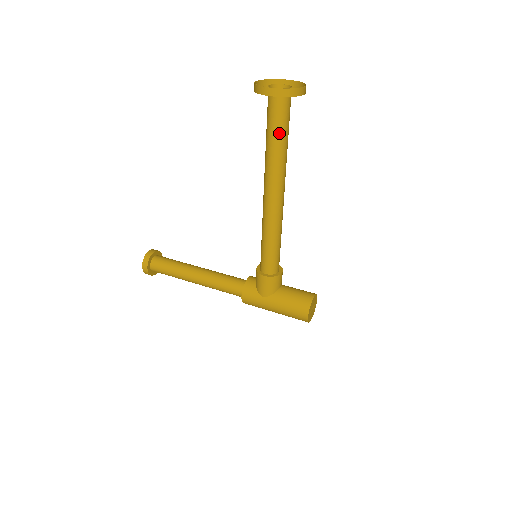
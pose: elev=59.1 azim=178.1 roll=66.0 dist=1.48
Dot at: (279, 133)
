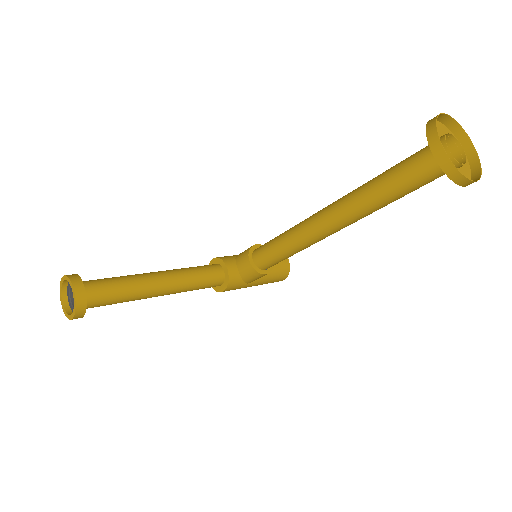
Dot at: (411, 191)
